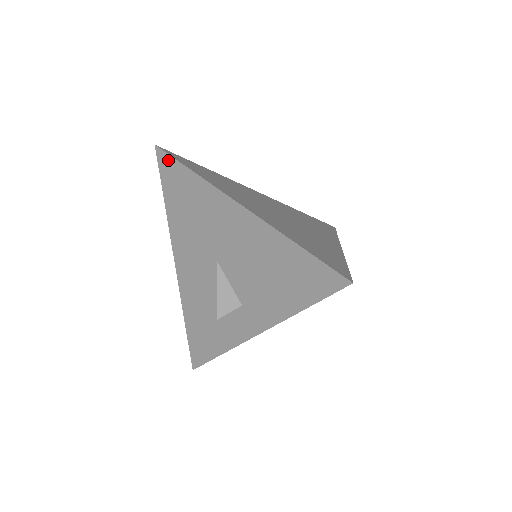
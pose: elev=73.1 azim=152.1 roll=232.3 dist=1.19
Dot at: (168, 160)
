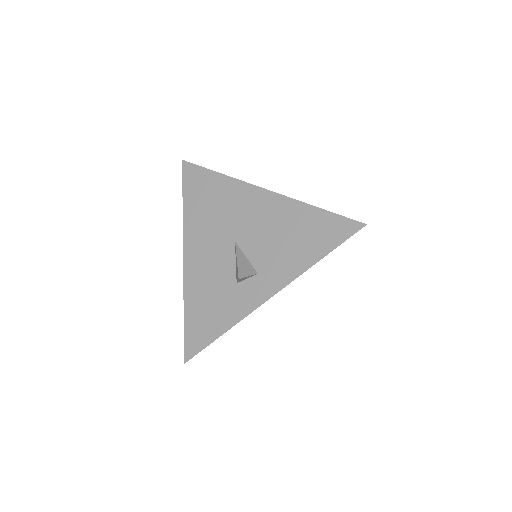
Dot at: (195, 169)
